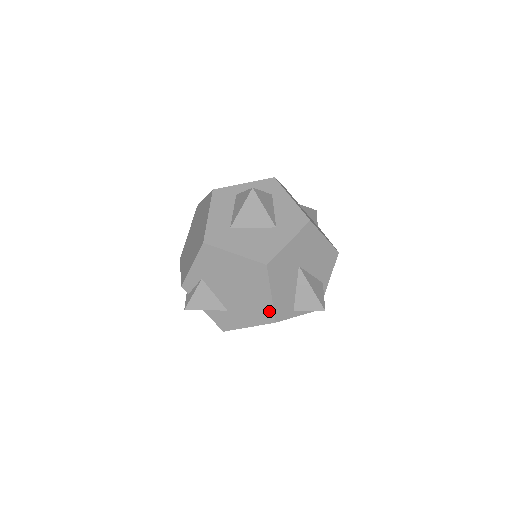
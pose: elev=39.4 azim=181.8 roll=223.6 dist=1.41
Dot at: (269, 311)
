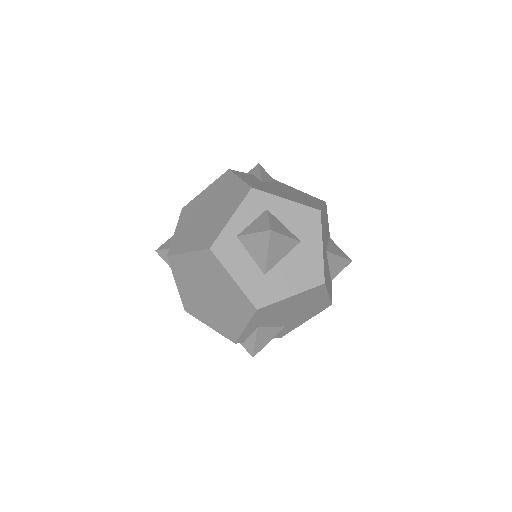
Dot at: (326, 303)
